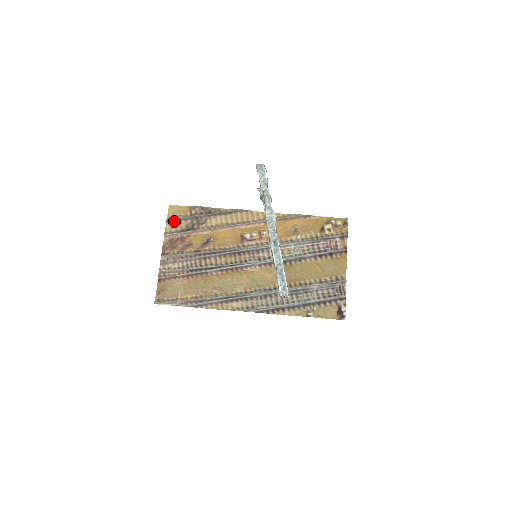
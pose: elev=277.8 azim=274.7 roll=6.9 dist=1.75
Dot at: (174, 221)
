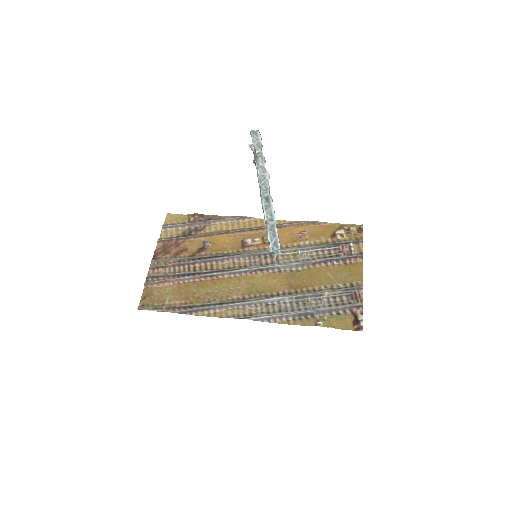
Dot at: (170, 227)
